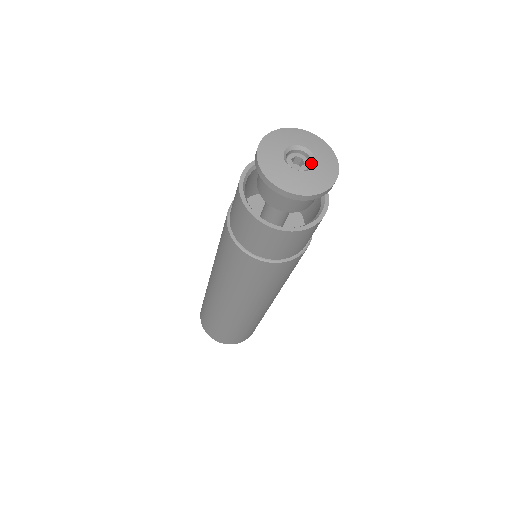
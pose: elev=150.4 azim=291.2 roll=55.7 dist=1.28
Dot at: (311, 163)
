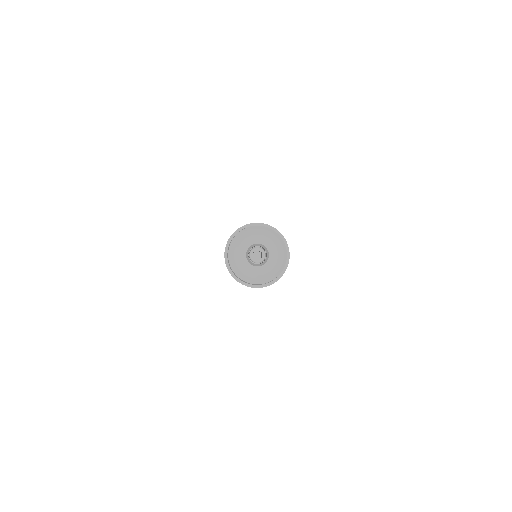
Dot at: (265, 259)
